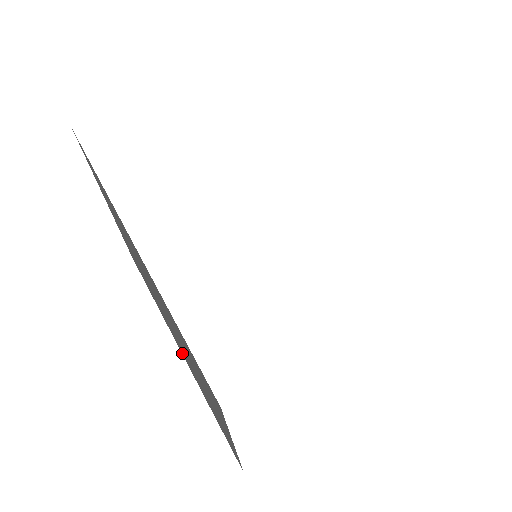
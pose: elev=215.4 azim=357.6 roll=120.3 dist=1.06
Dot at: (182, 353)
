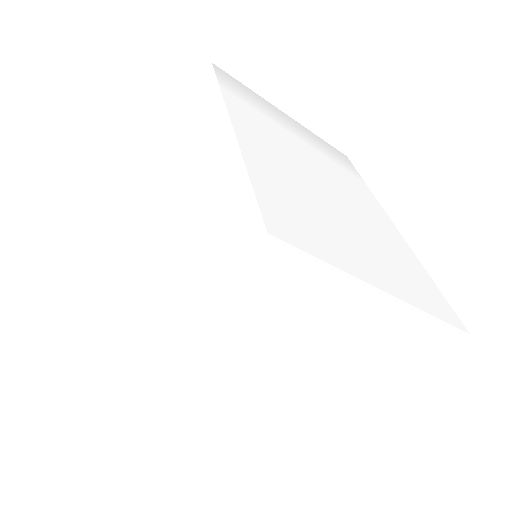
Dot at: occluded
